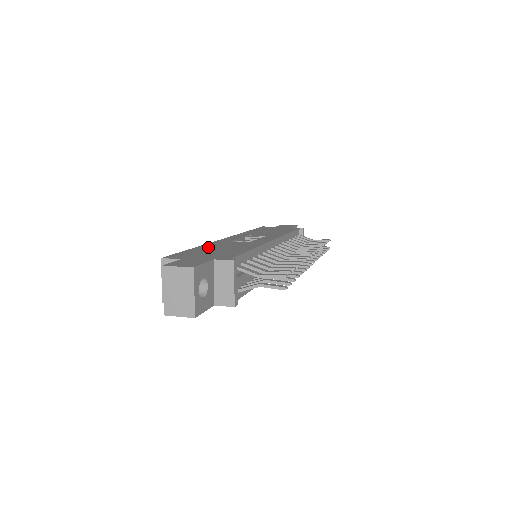
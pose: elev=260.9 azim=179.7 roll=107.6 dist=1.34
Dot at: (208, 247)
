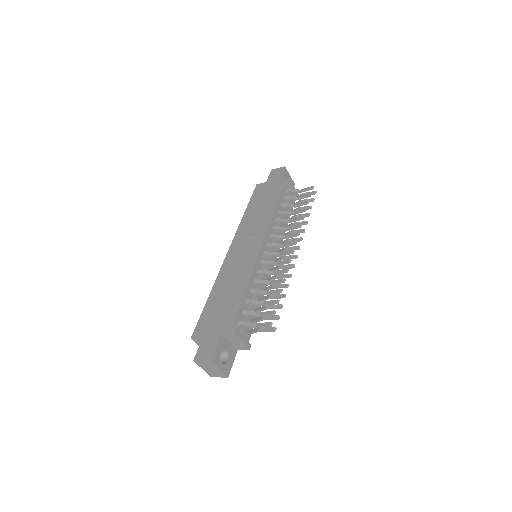
Dot at: (217, 293)
